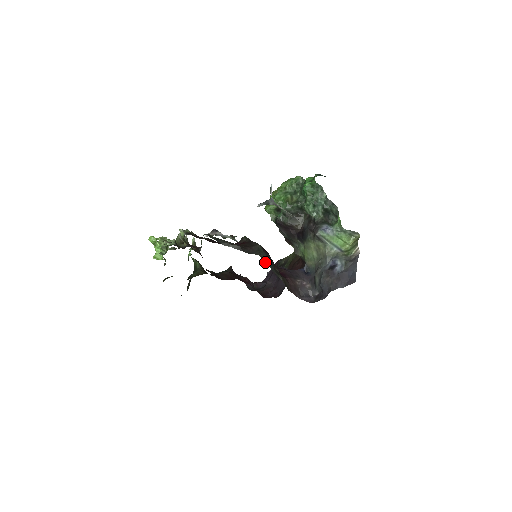
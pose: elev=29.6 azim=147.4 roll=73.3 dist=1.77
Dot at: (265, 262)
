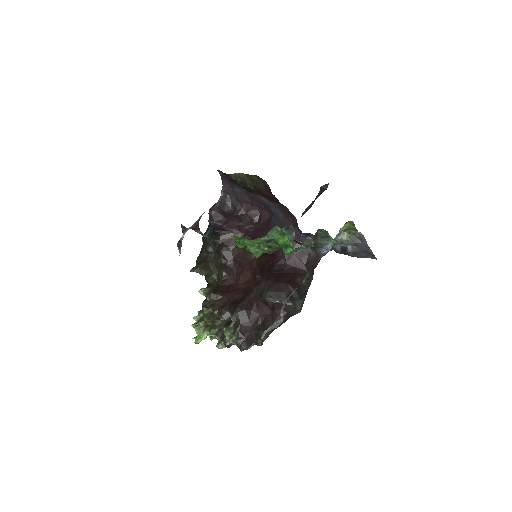
Dot at: occluded
